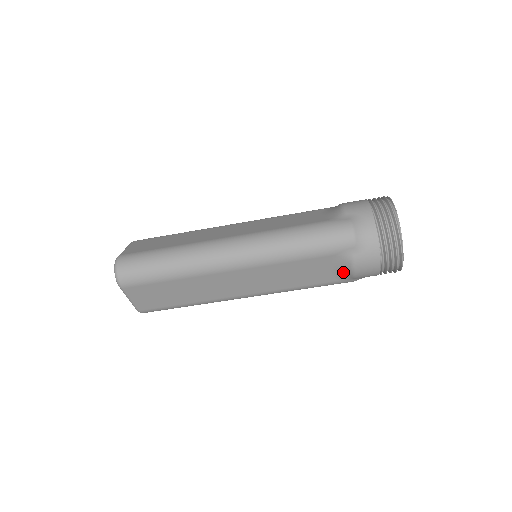
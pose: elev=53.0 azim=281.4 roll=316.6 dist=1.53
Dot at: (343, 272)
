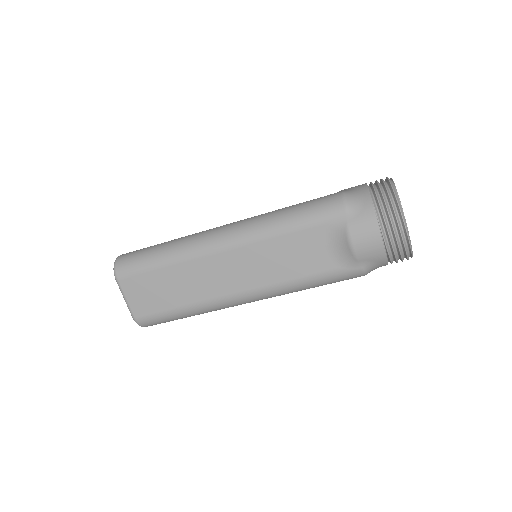
Dot at: (342, 250)
